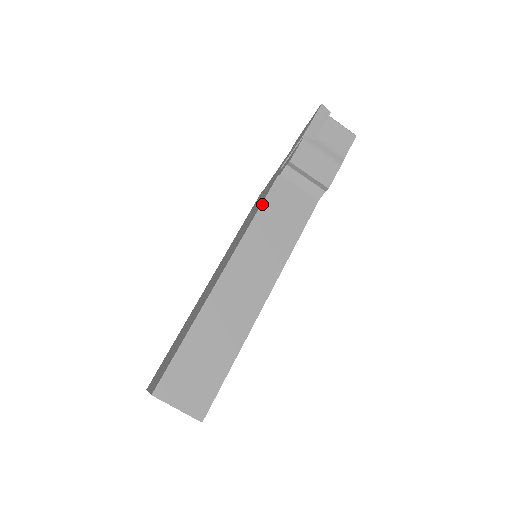
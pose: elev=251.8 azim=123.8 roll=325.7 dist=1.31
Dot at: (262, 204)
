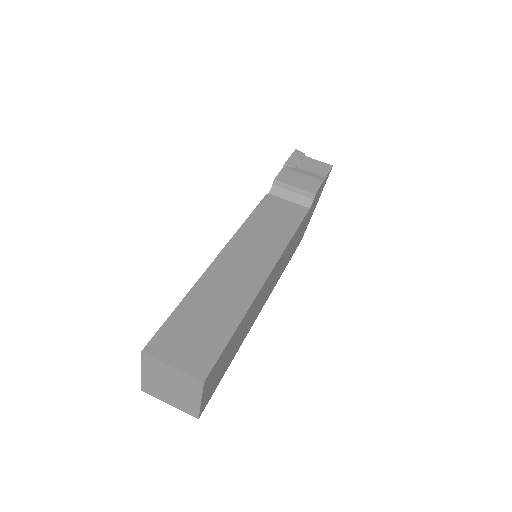
Dot at: (254, 210)
